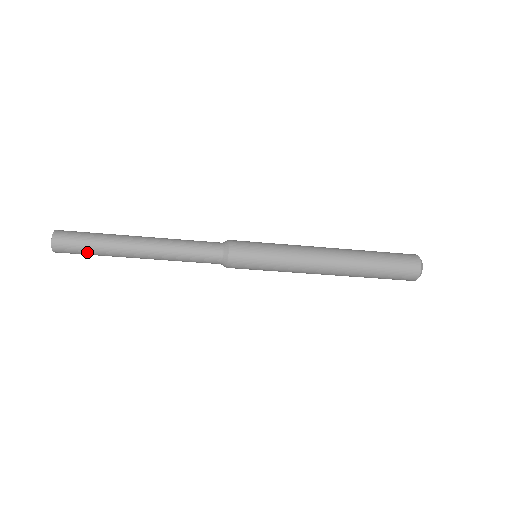
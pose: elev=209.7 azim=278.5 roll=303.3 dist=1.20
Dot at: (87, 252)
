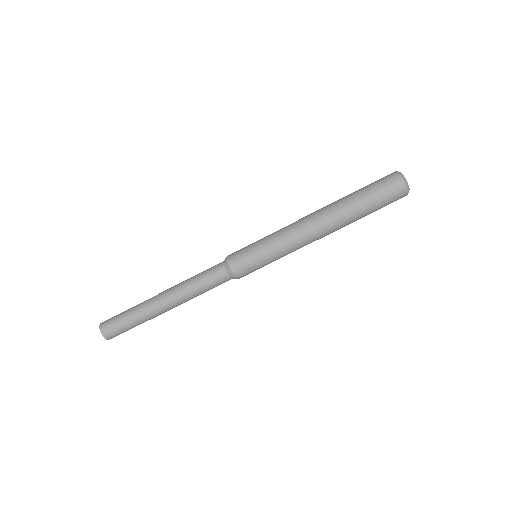
Dot at: (125, 322)
